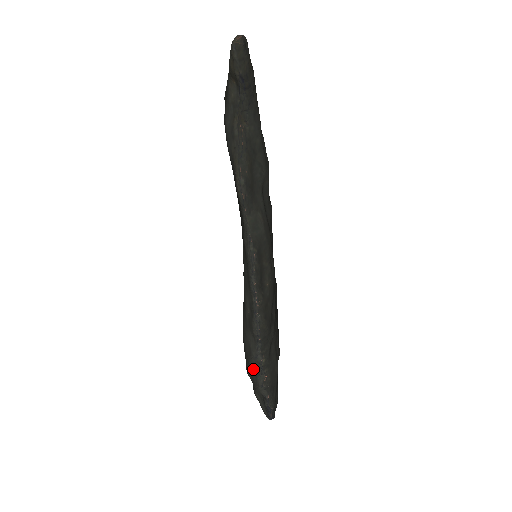
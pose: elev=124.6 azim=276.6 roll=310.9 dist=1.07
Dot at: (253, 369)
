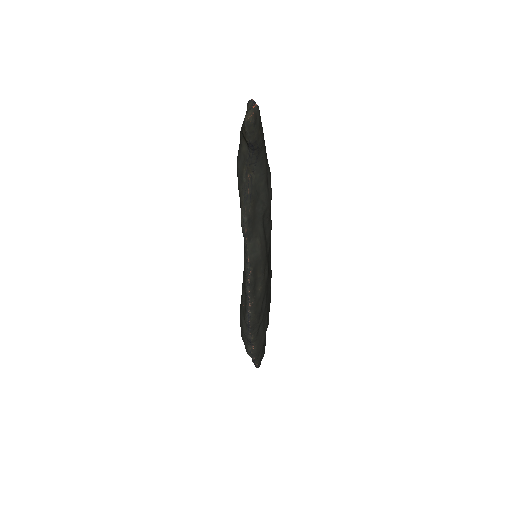
Dot at: (245, 339)
